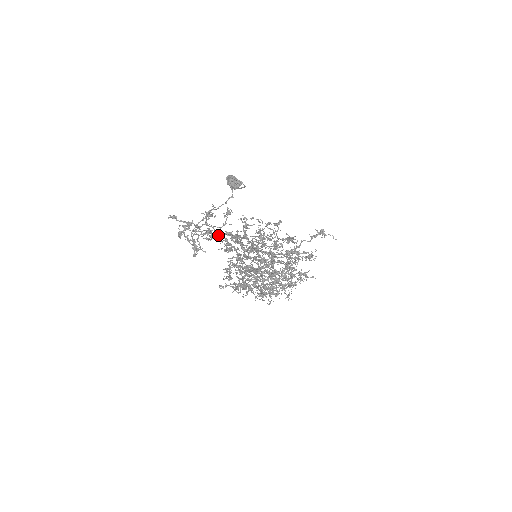
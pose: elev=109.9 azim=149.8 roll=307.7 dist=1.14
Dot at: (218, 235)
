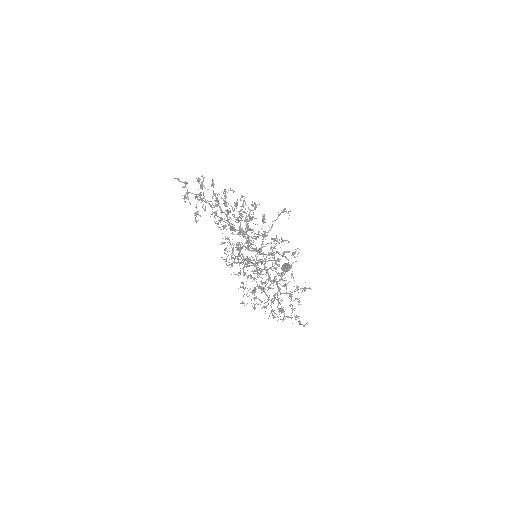
Dot at: (209, 203)
